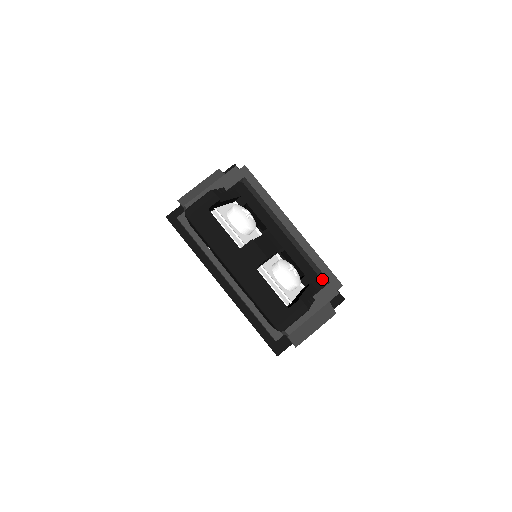
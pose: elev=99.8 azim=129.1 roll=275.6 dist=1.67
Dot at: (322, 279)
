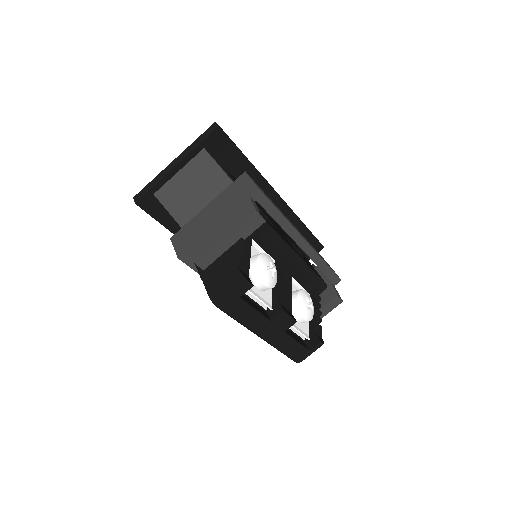
Dot at: occluded
